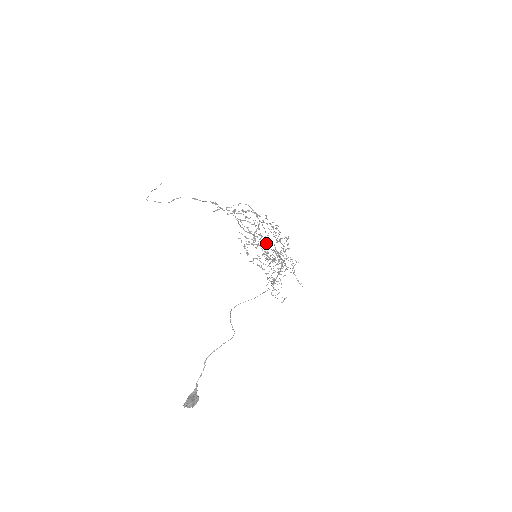
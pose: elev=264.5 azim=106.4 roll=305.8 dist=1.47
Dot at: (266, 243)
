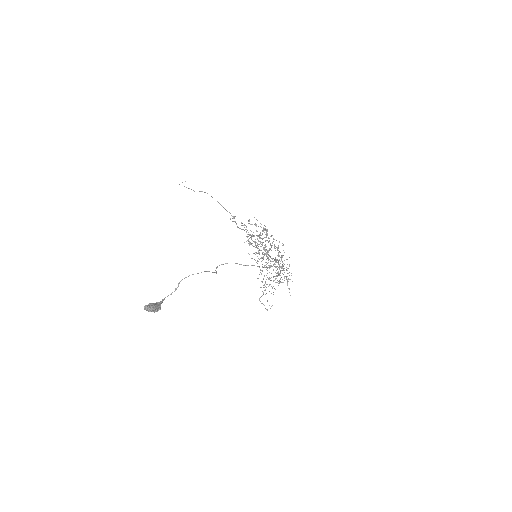
Dot at: (268, 250)
